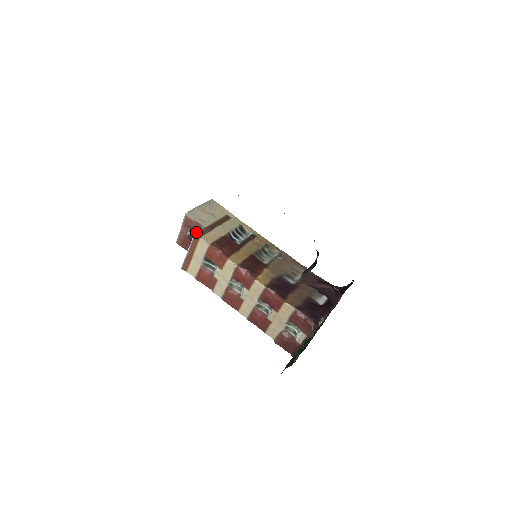
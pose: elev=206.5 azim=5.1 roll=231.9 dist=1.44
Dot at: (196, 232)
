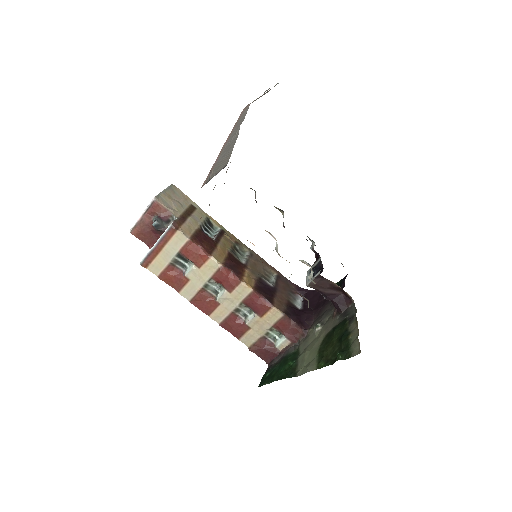
Dot at: (172, 222)
